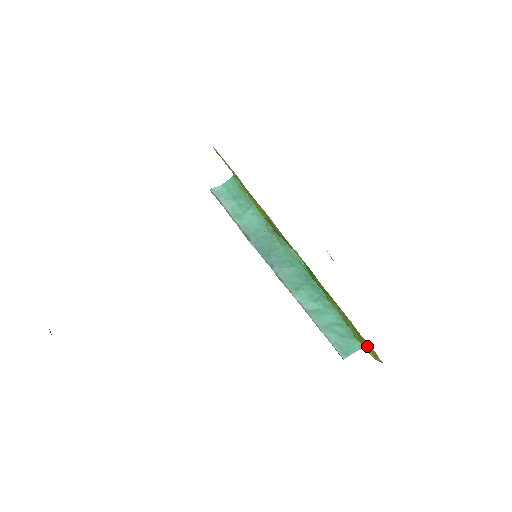
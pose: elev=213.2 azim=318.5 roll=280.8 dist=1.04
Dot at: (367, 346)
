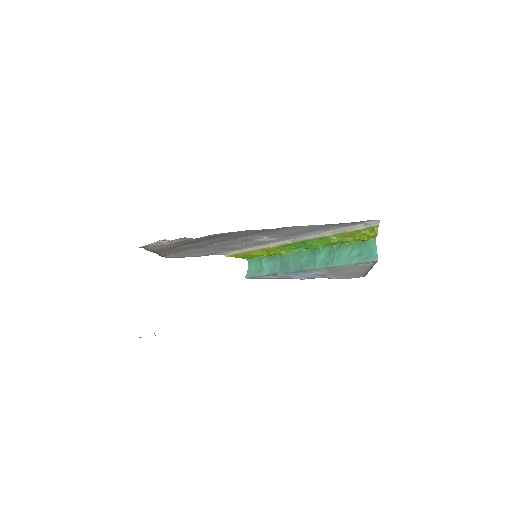
Dot at: (364, 232)
